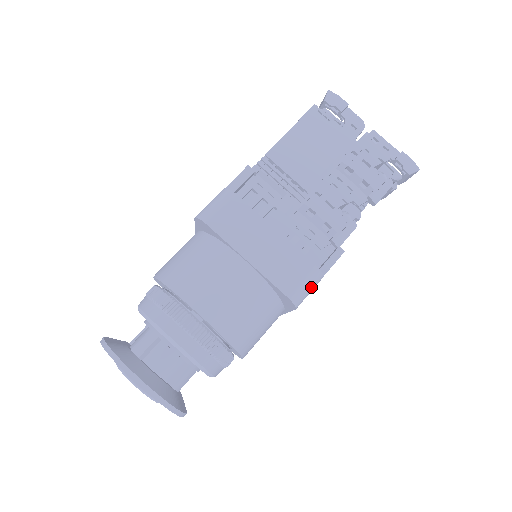
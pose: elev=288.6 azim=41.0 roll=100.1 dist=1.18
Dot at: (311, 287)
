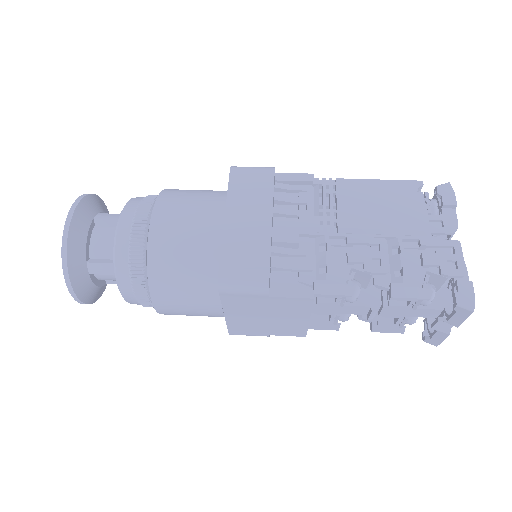
Dot at: (248, 286)
